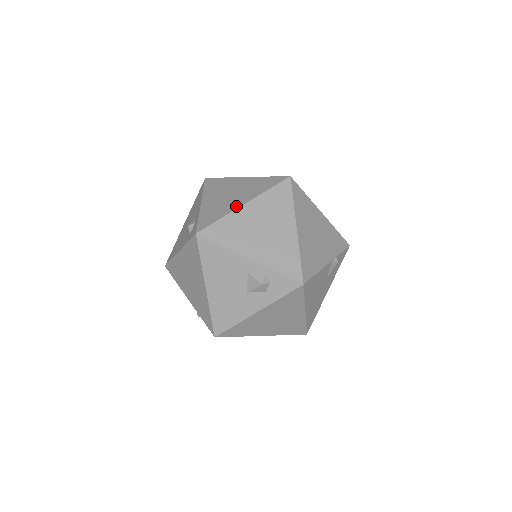
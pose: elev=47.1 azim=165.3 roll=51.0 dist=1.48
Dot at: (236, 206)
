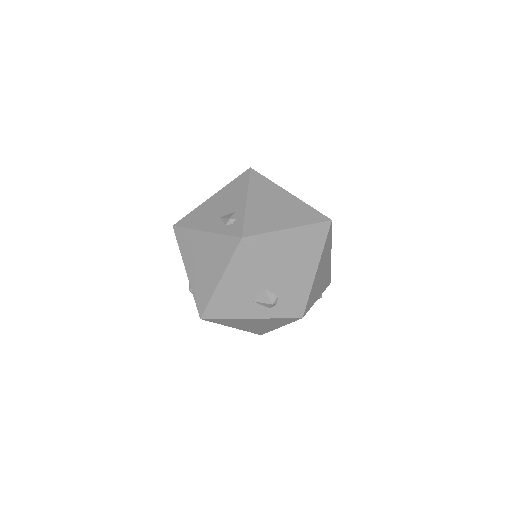
Dot at: (282, 226)
